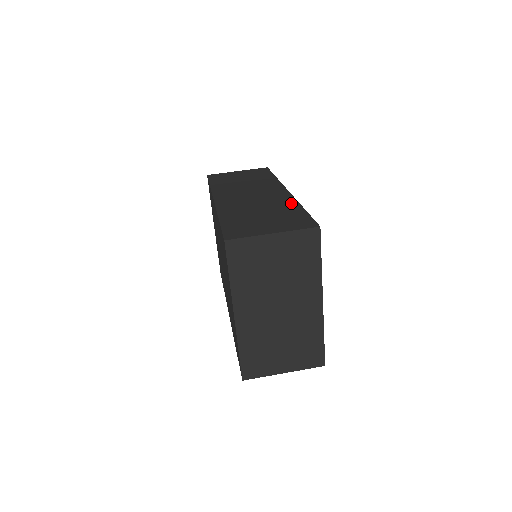
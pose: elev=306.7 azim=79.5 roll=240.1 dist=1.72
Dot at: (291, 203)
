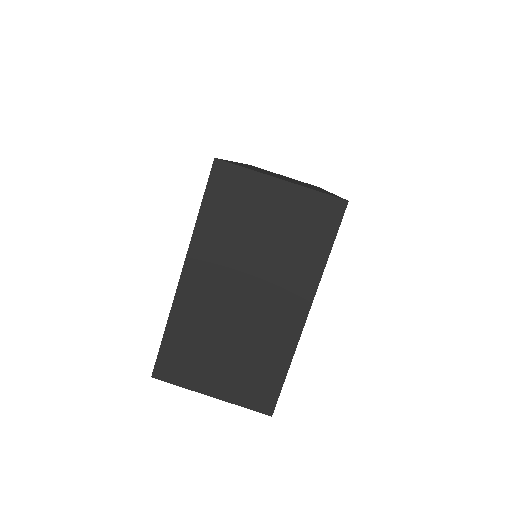
Dot at: (325, 191)
